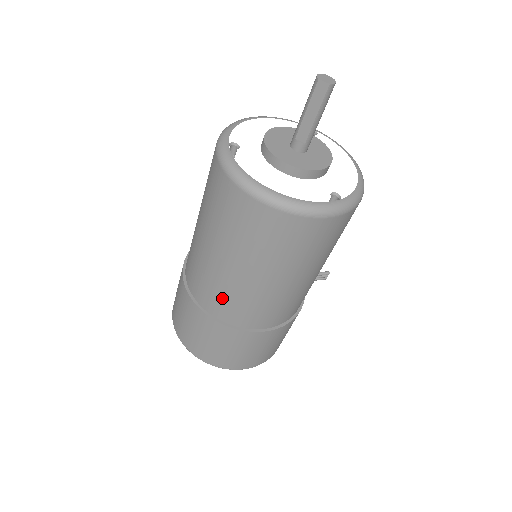
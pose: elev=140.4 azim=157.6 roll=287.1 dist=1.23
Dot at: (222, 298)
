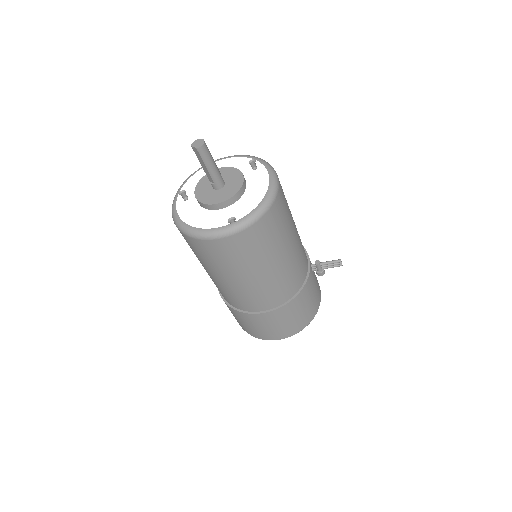
Dot at: (220, 291)
